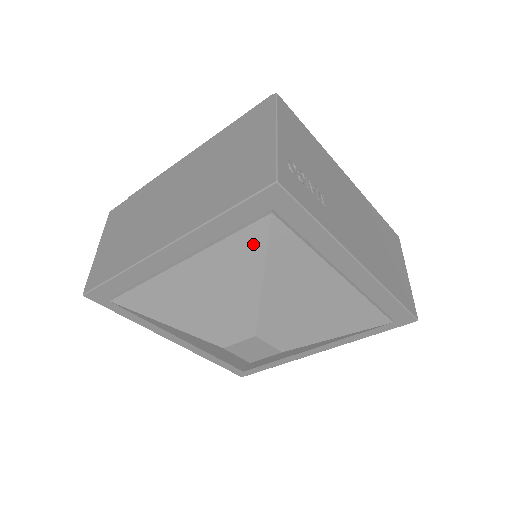
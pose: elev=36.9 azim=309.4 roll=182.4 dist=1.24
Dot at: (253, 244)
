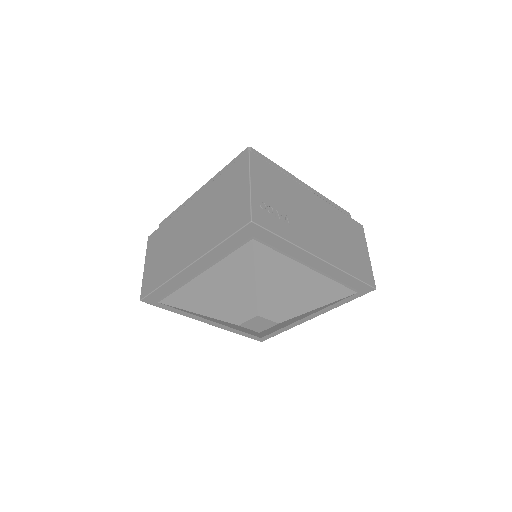
Dot at: (245, 258)
